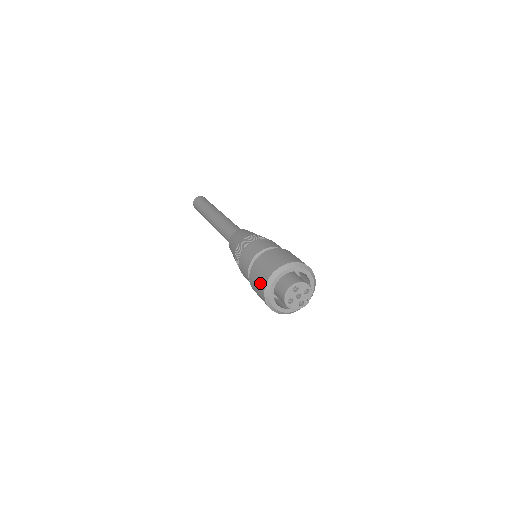
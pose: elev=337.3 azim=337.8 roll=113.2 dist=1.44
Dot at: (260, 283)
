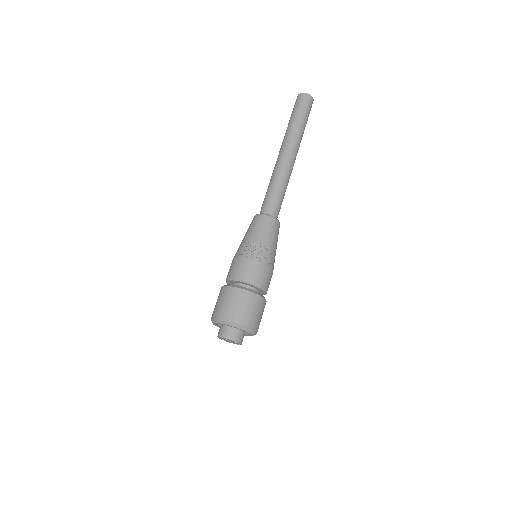
Dot at: occluded
